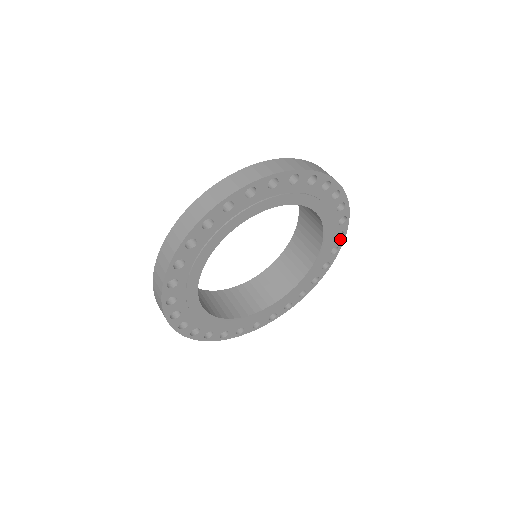
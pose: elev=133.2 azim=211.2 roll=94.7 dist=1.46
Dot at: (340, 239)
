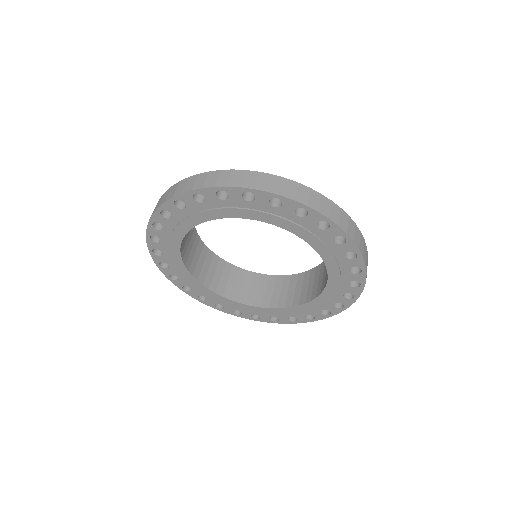
Dot at: (337, 308)
